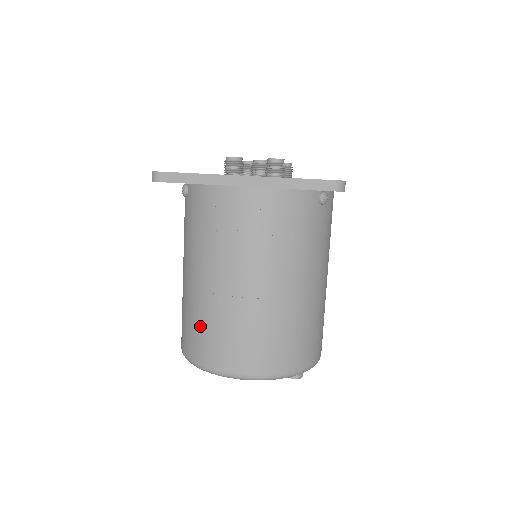
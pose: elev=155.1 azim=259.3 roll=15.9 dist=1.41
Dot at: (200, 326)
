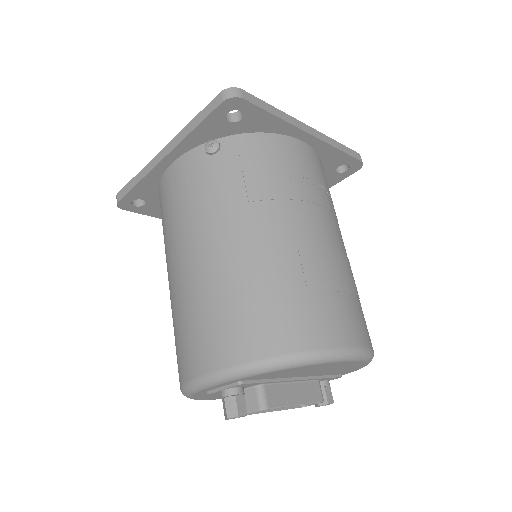
Dot at: (295, 293)
